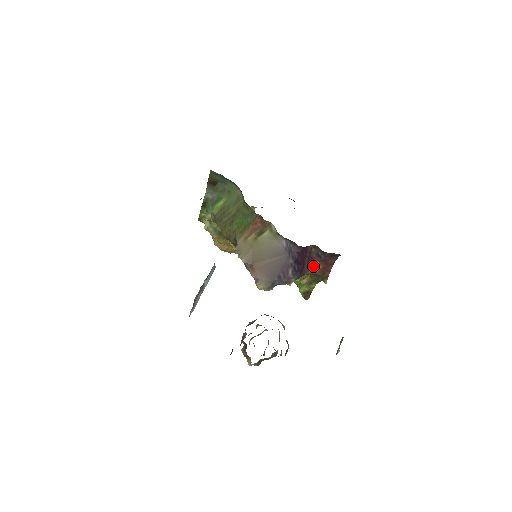
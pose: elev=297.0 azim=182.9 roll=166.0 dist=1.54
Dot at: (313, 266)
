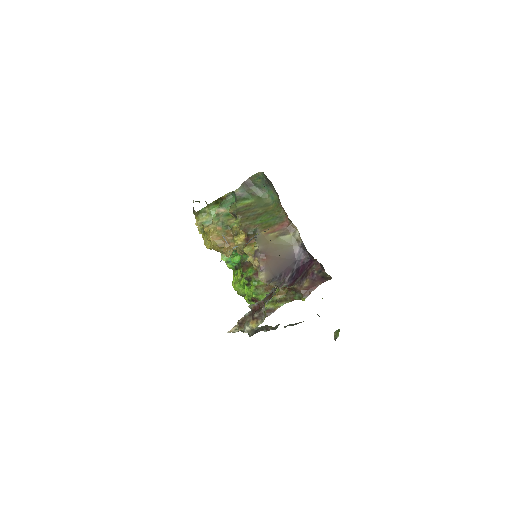
Dot at: (303, 281)
